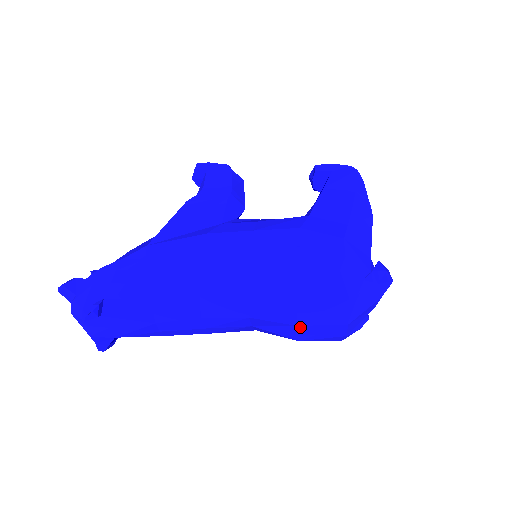
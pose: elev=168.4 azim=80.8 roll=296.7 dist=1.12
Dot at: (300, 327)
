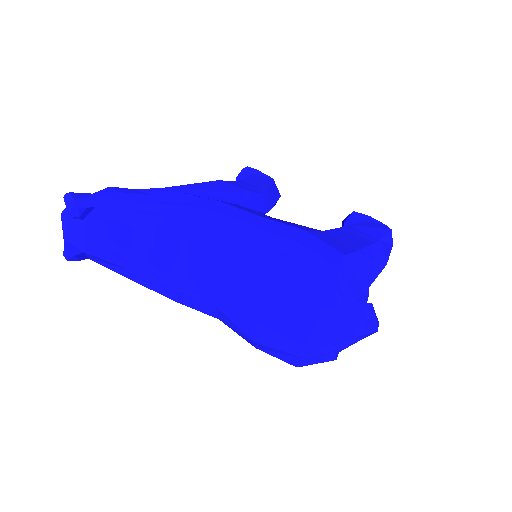
Dot at: (260, 320)
